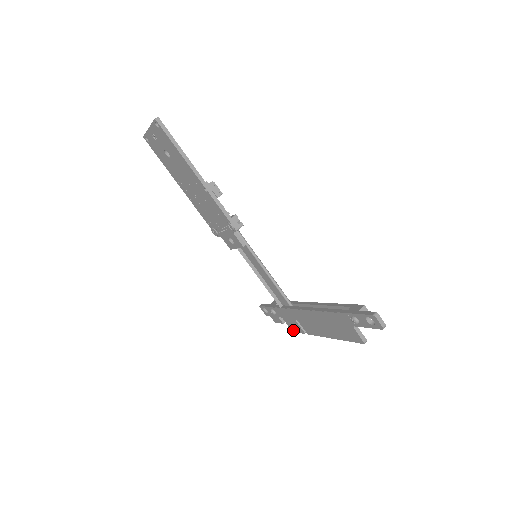
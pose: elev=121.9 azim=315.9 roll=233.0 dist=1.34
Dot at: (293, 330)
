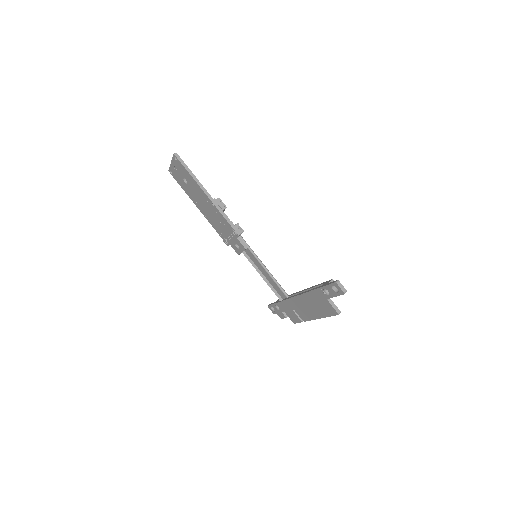
Dot at: (294, 322)
